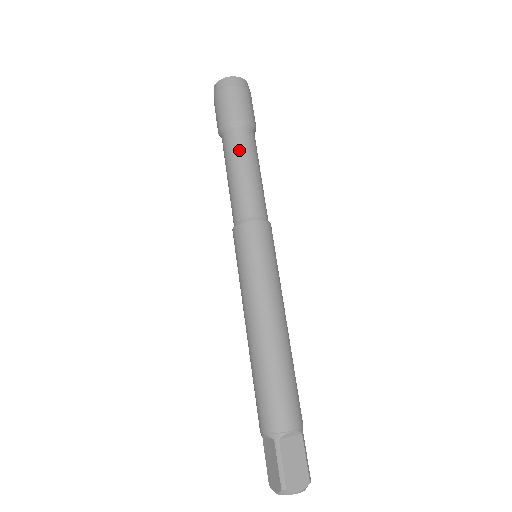
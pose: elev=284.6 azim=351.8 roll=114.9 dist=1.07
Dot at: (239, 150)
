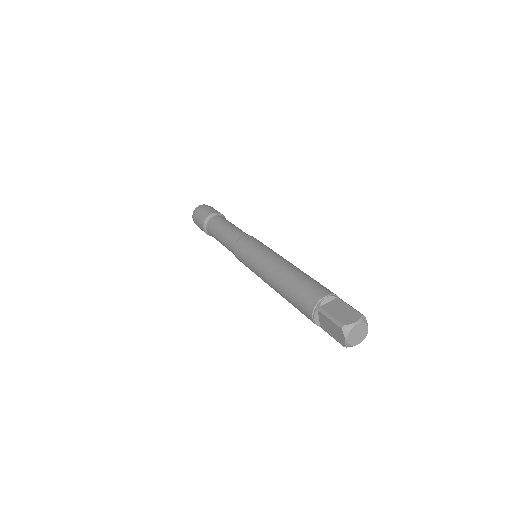
Dot at: (216, 225)
